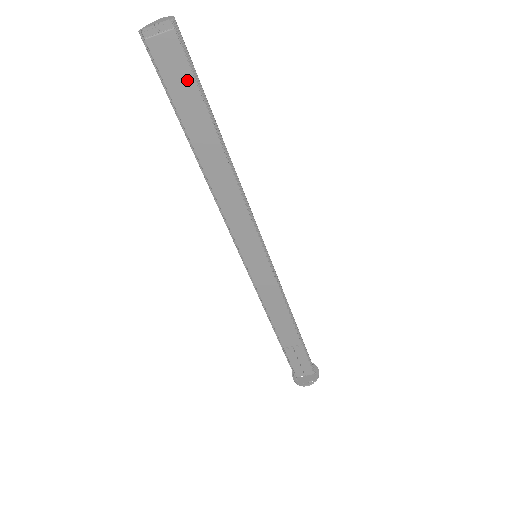
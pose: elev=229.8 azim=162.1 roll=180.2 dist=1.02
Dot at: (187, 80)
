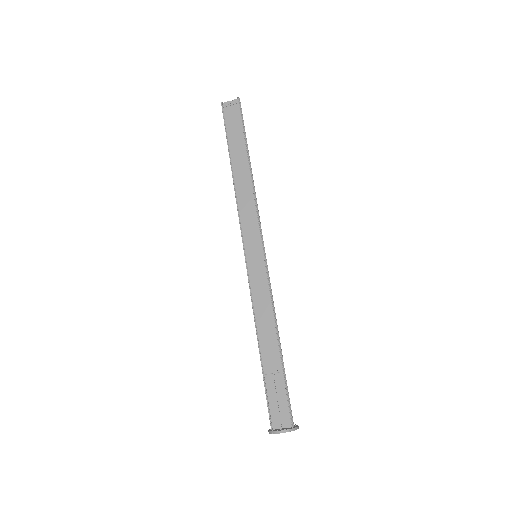
Dot at: (238, 126)
